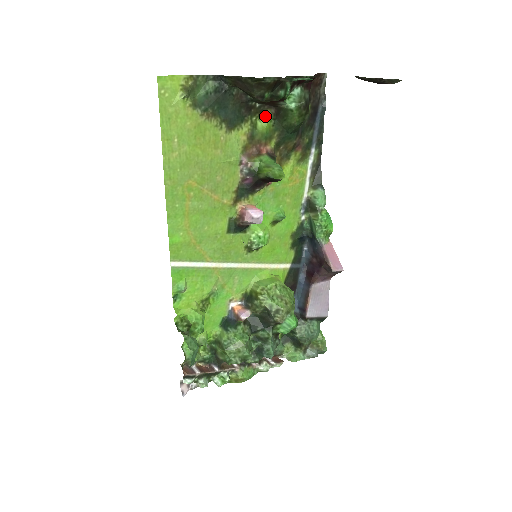
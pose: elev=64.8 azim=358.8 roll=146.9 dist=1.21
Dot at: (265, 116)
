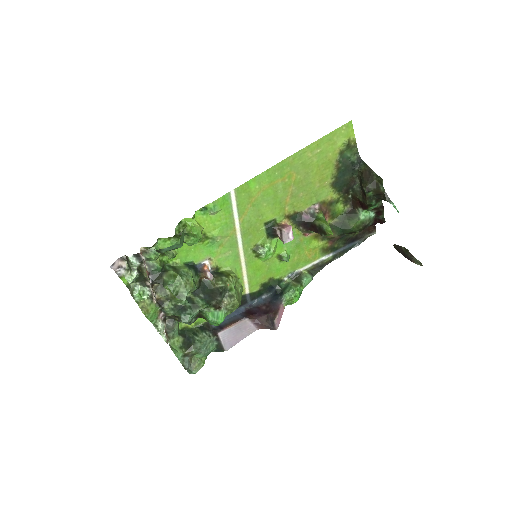
Dot at: (344, 206)
